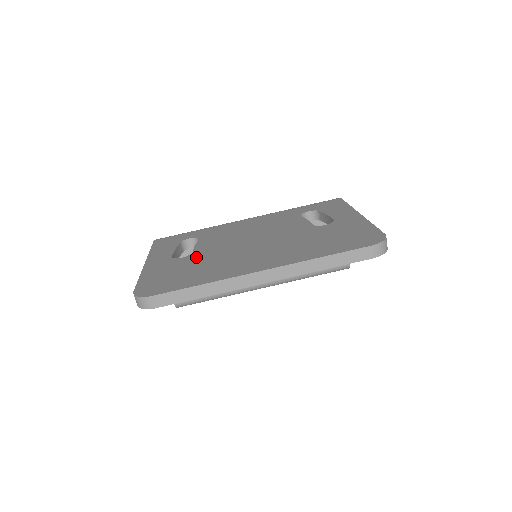
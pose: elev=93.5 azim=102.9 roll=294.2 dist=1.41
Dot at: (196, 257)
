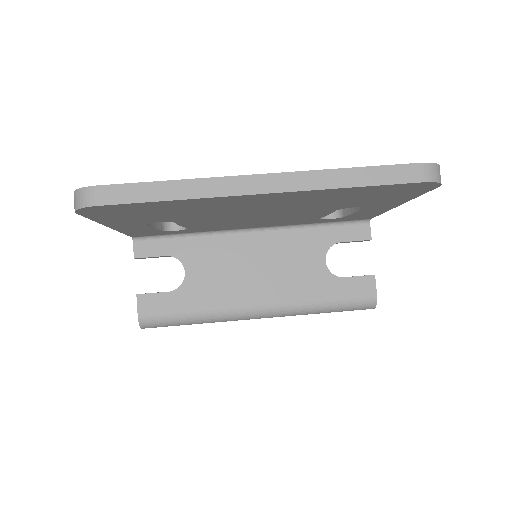
Dot at: occluded
